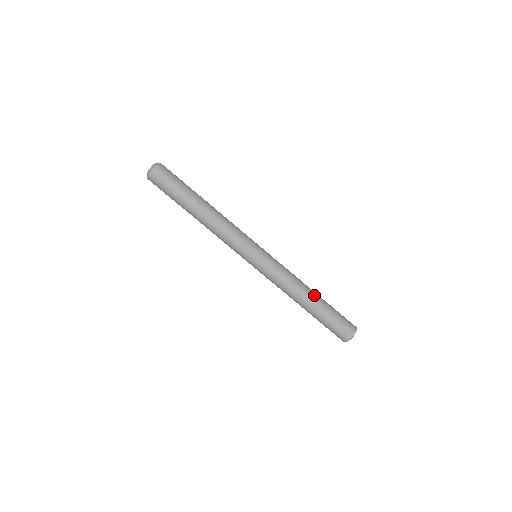
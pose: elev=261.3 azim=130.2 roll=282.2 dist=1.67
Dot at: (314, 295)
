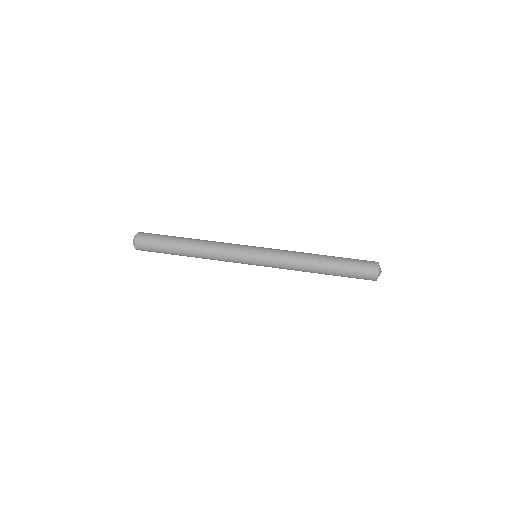
Dot at: (323, 256)
